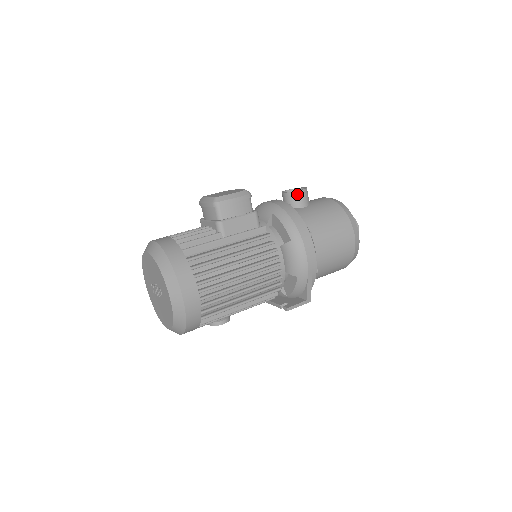
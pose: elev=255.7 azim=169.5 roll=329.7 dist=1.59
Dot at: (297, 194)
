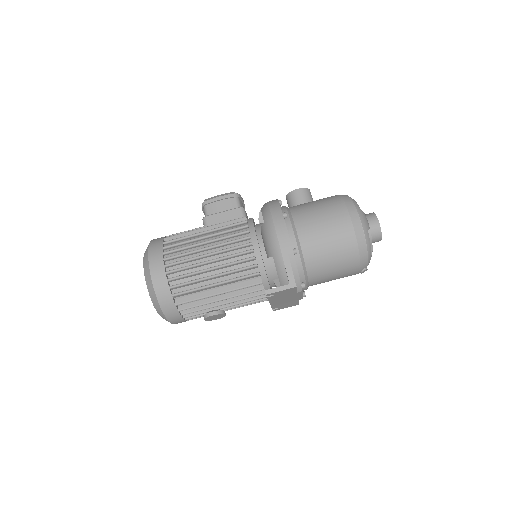
Dot at: (293, 193)
